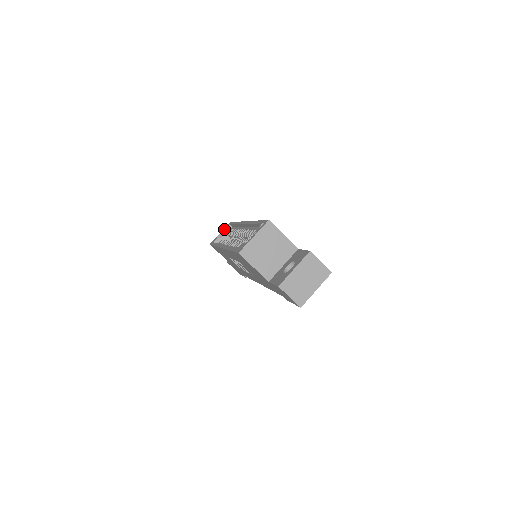
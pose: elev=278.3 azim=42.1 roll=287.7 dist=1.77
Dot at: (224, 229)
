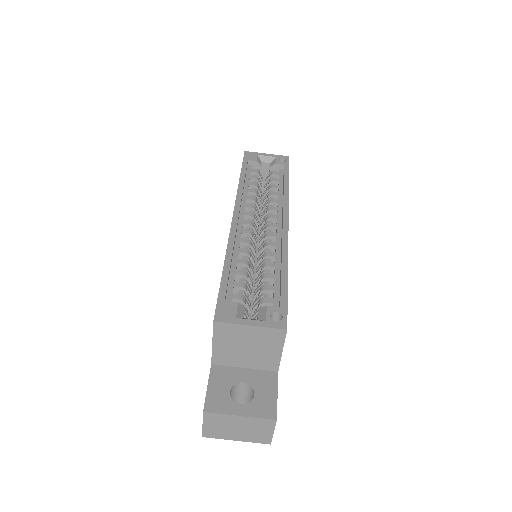
Dot at: (275, 156)
